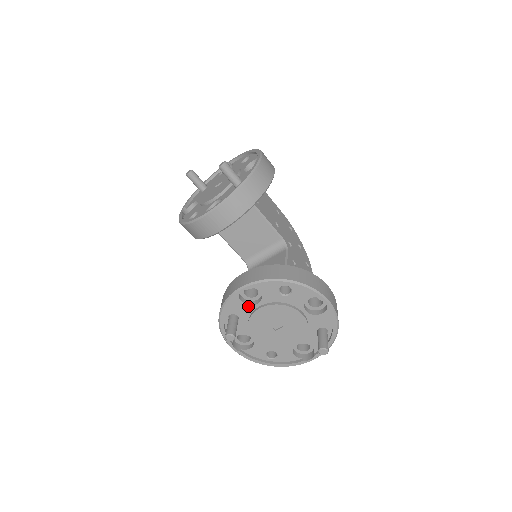
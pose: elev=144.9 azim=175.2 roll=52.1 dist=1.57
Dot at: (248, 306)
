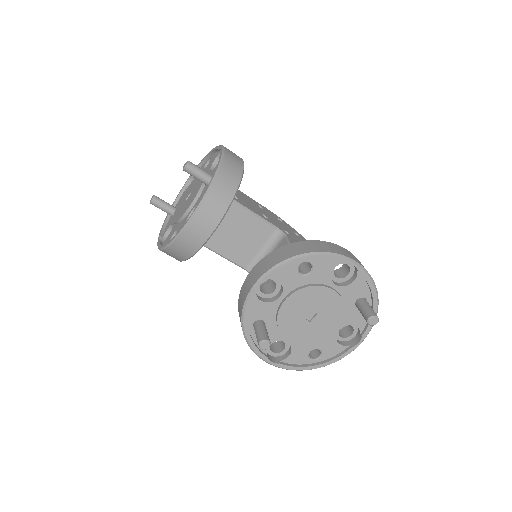
Dot at: (270, 304)
